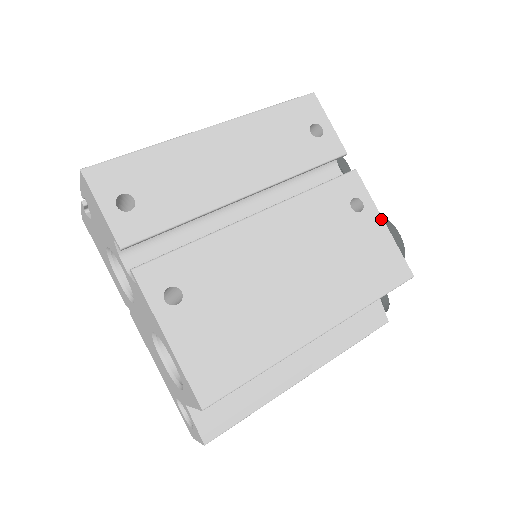
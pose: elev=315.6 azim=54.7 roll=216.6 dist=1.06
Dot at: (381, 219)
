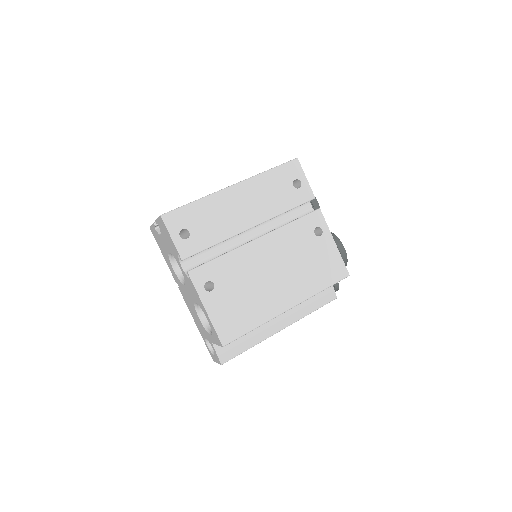
Dot at: (333, 240)
